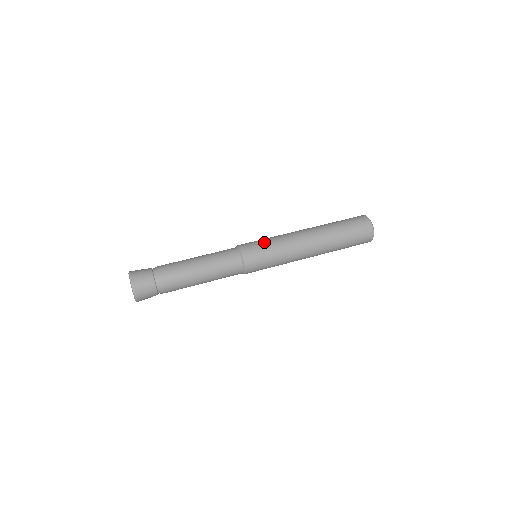
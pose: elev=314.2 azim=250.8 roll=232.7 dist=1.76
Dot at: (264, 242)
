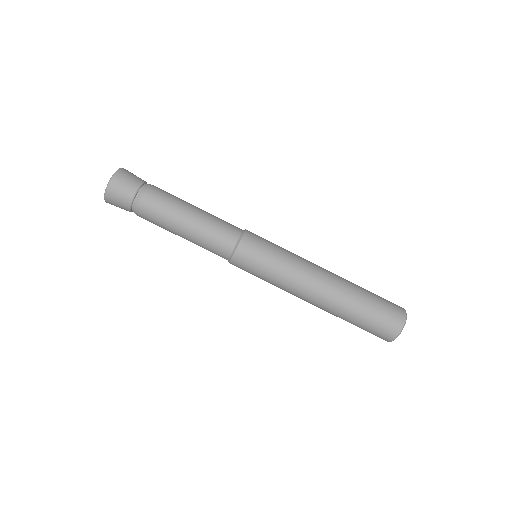
Dot at: (262, 272)
